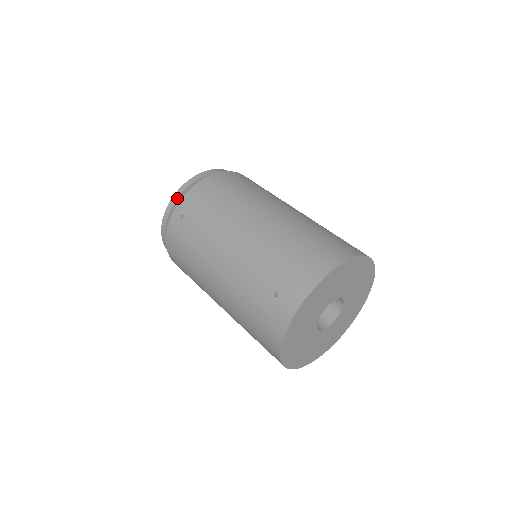
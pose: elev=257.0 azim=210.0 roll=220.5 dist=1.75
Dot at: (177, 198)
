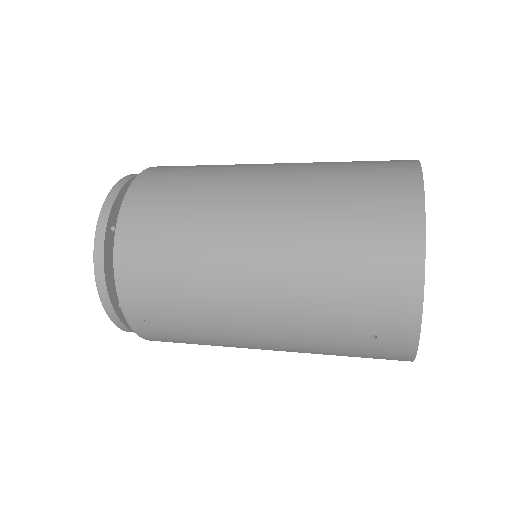
Dot at: (109, 302)
